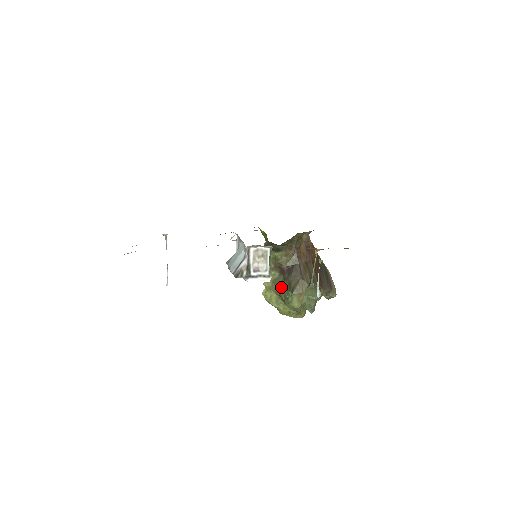
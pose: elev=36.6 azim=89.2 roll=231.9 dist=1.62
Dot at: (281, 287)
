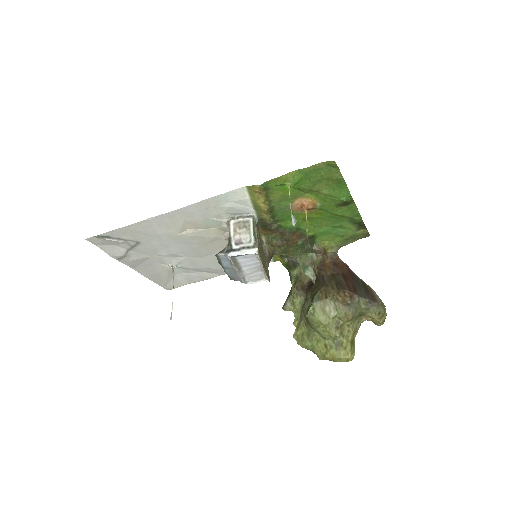
Dot at: (304, 307)
